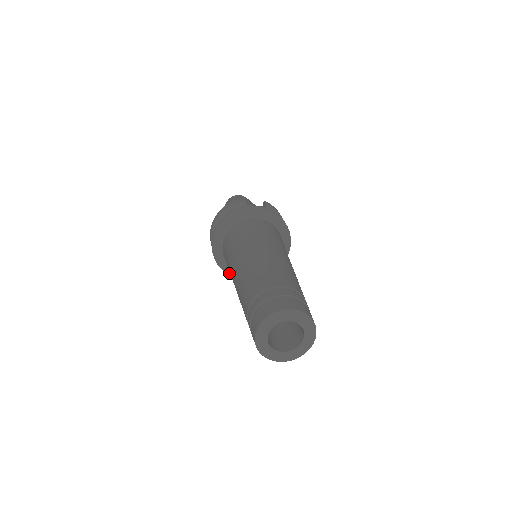
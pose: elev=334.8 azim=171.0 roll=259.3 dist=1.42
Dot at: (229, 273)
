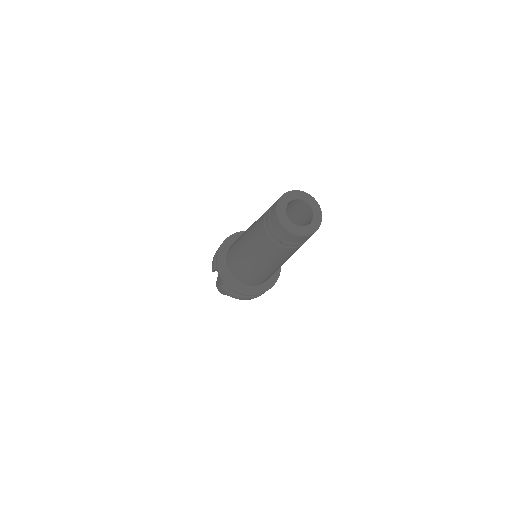
Dot at: (219, 258)
